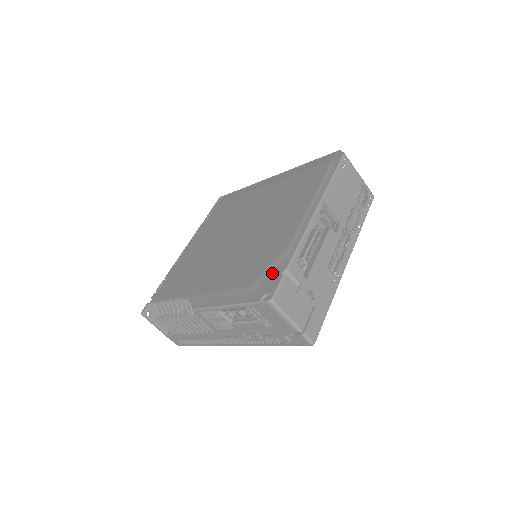
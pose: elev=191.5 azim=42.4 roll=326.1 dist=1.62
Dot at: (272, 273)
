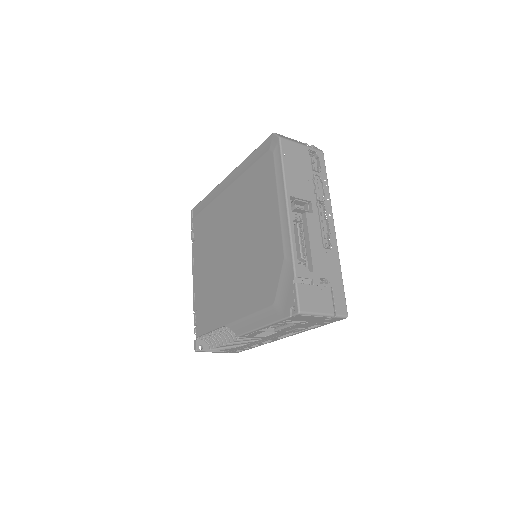
Dot at: (285, 285)
